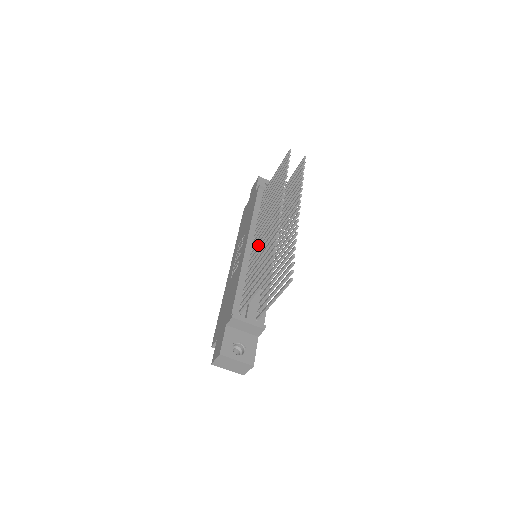
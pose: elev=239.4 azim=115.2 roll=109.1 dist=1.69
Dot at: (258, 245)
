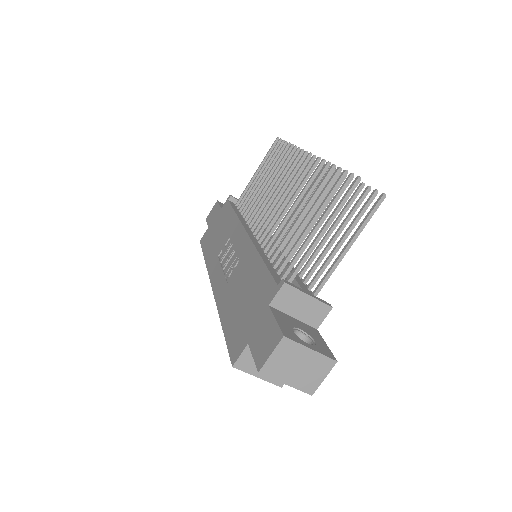
Dot at: (273, 220)
